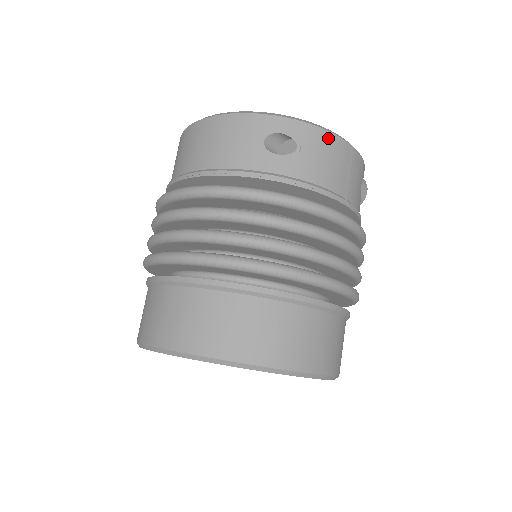
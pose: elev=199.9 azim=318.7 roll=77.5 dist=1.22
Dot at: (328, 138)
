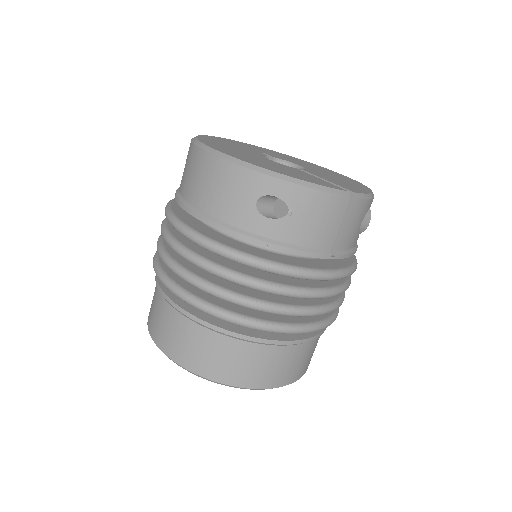
Dot at: (325, 199)
